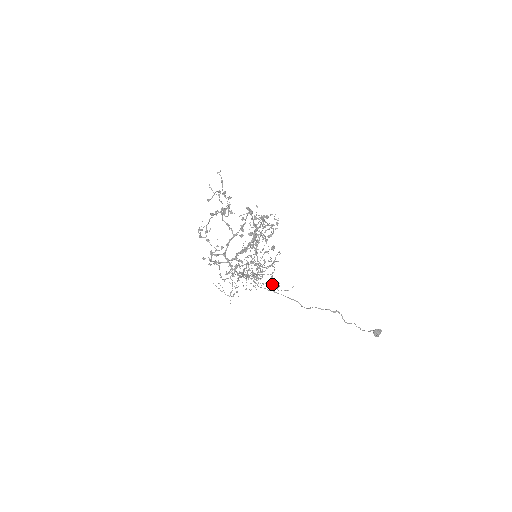
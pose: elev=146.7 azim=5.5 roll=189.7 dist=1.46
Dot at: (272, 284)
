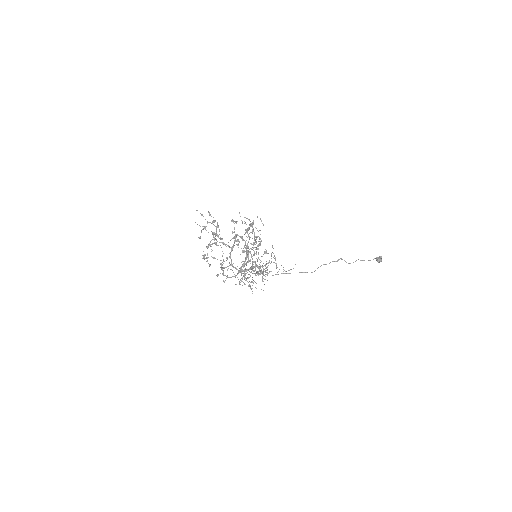
Dot at: occluded
